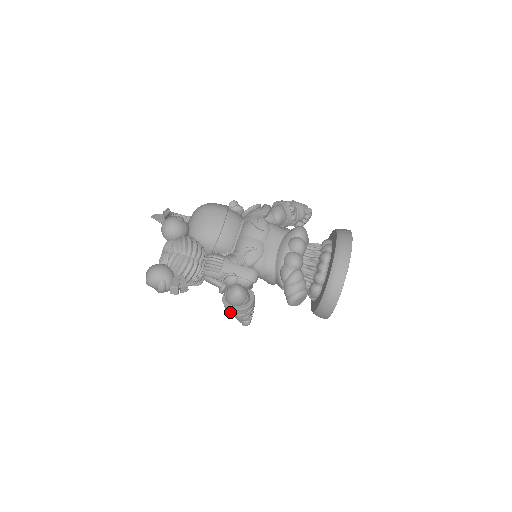
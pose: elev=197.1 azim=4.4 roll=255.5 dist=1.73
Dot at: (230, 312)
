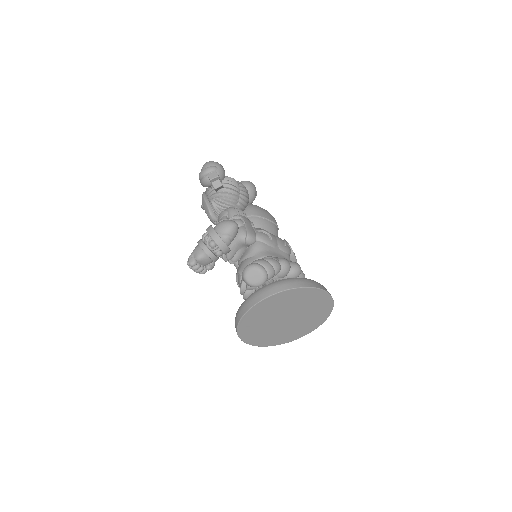
Dot at: occluded
